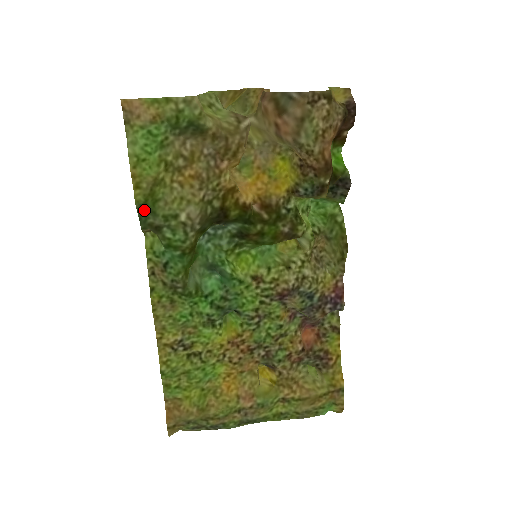
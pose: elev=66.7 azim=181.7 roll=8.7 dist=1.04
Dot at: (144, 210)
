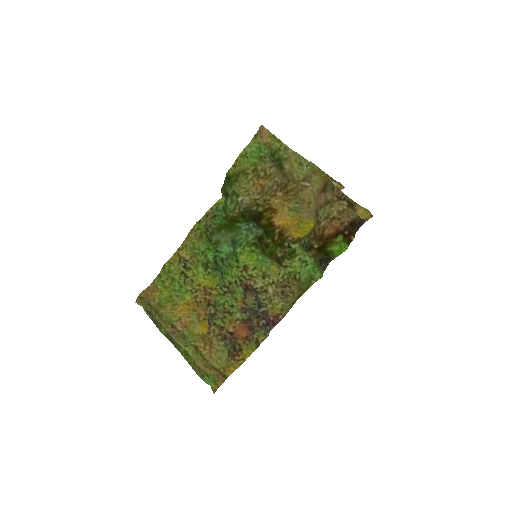
Dot at: (229, 180)
